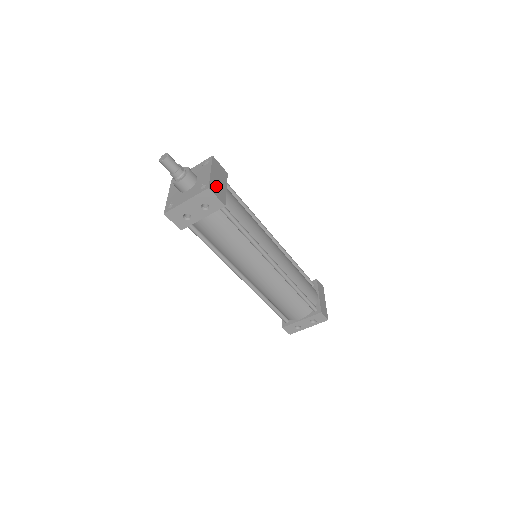
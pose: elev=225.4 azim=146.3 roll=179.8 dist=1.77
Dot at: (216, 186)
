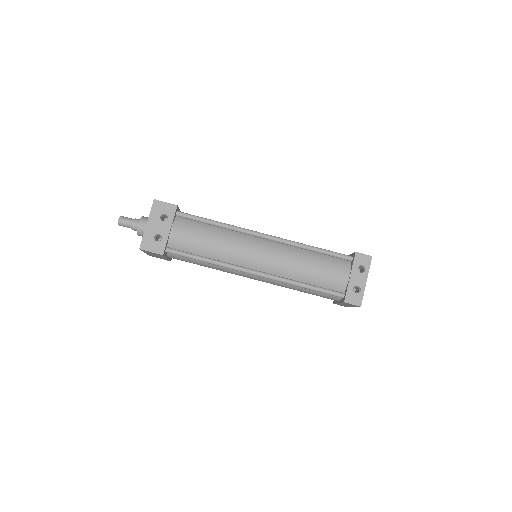
Dot at: occluded
